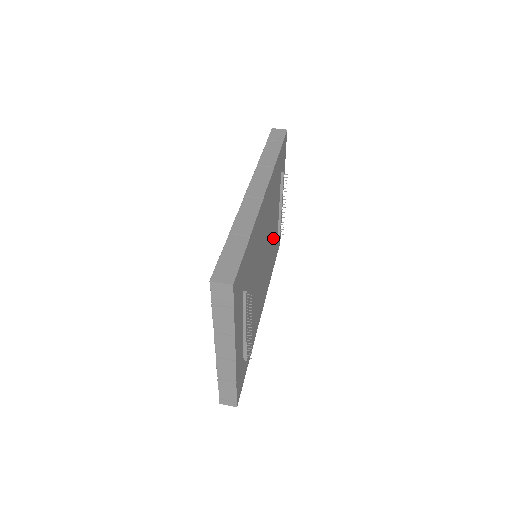
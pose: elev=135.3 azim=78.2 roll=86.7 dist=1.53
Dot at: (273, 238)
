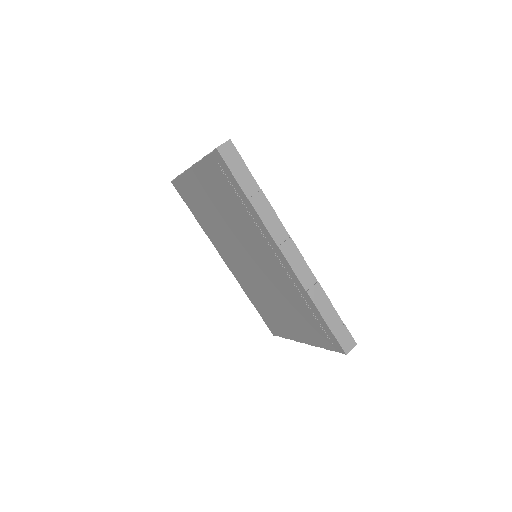
Dot at: occluded
